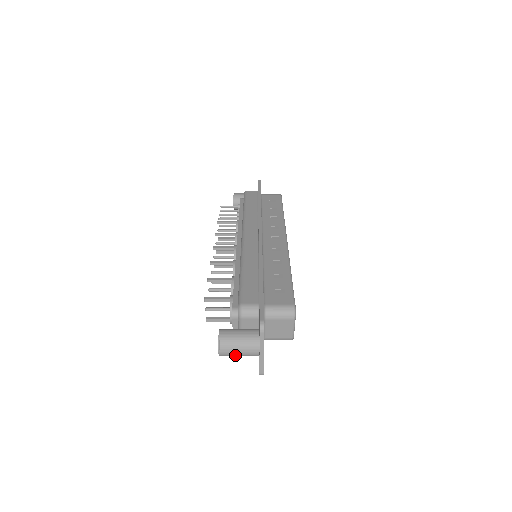
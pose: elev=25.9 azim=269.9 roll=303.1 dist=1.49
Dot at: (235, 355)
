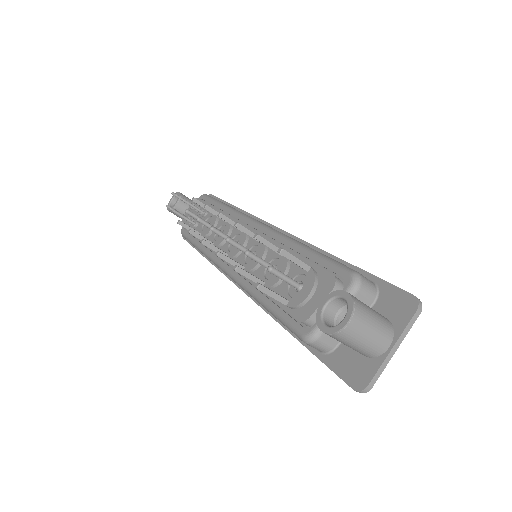
Dot at: (358, 339)
